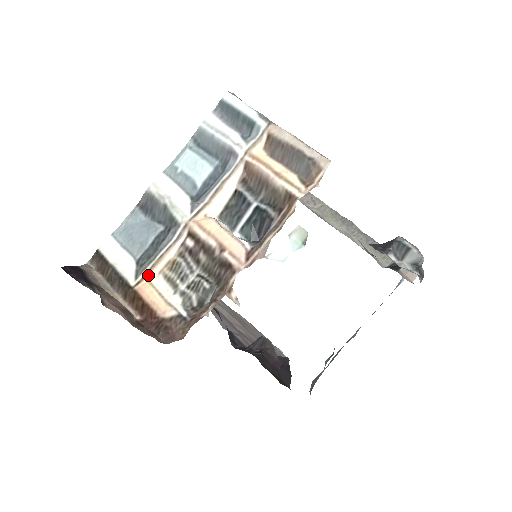
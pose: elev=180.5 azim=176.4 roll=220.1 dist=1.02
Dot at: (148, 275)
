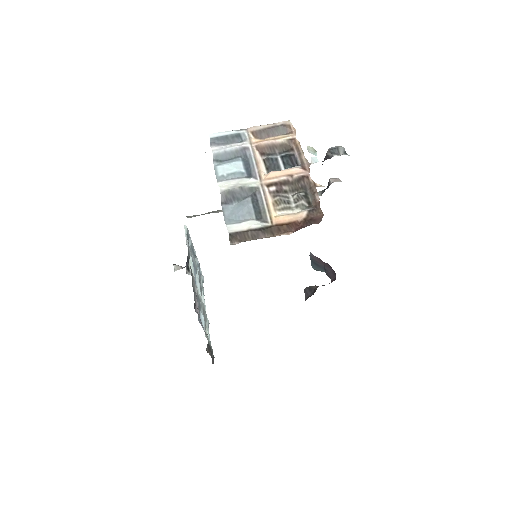
Dot at: (271, 216)
